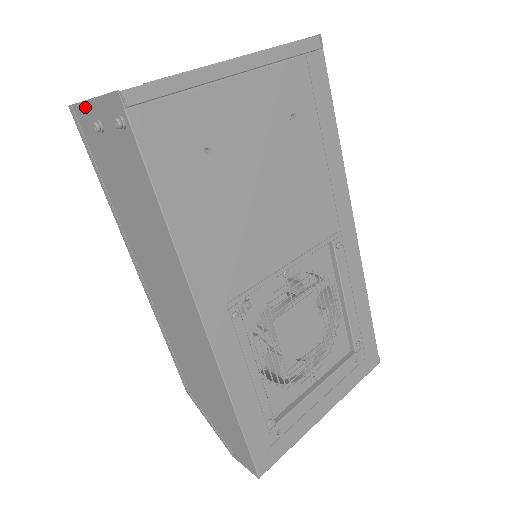
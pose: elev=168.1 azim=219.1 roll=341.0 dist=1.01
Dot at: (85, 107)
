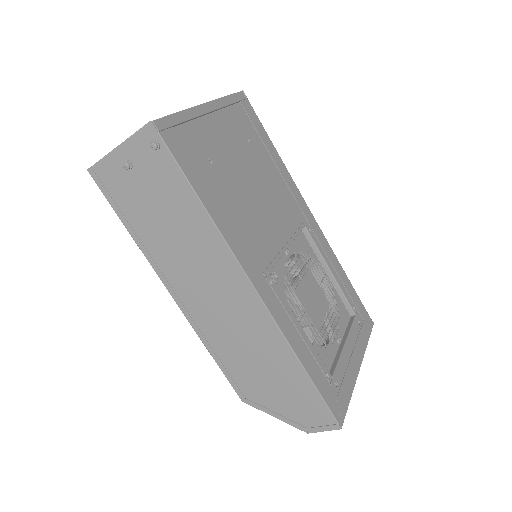
Dot at: (109, 158)
